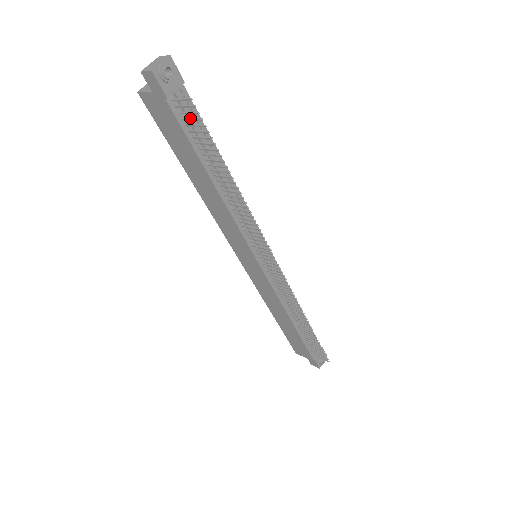
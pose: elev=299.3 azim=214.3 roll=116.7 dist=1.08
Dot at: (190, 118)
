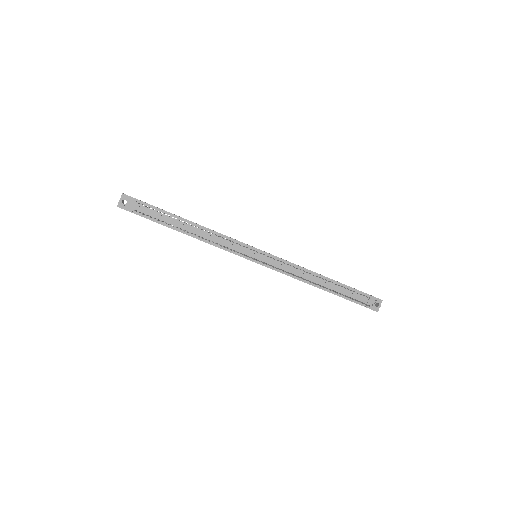
Dot at: occluded
